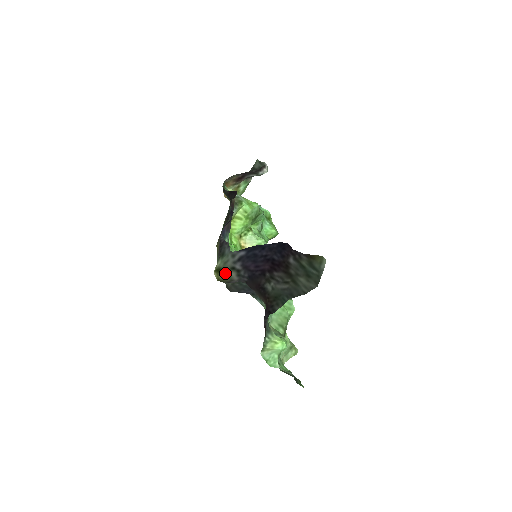
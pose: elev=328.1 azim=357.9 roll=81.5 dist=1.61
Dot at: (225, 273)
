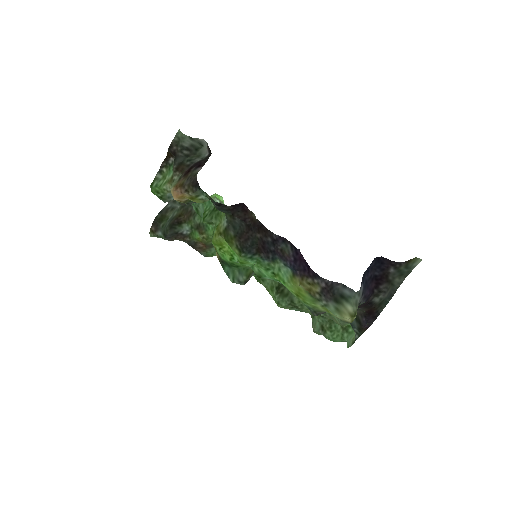
Dot at: occluded
